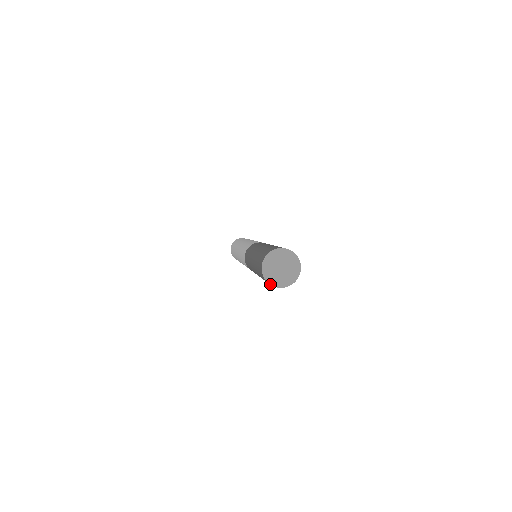
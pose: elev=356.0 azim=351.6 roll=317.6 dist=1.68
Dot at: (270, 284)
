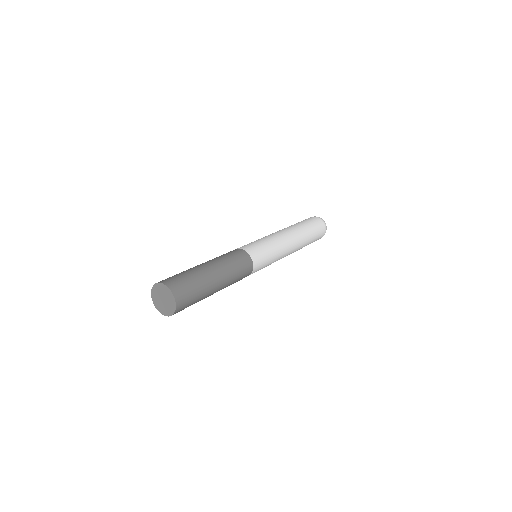
Dot at: (155, 306)
